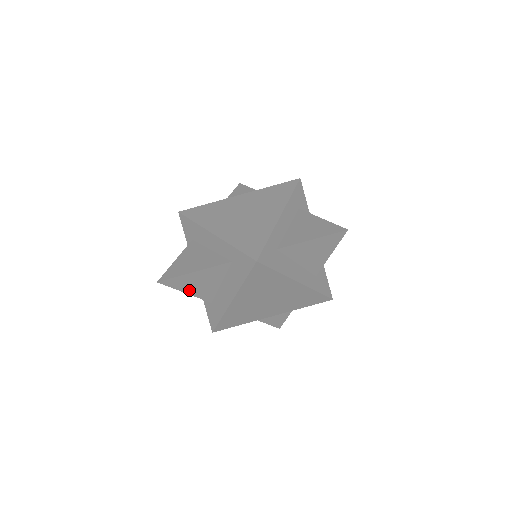
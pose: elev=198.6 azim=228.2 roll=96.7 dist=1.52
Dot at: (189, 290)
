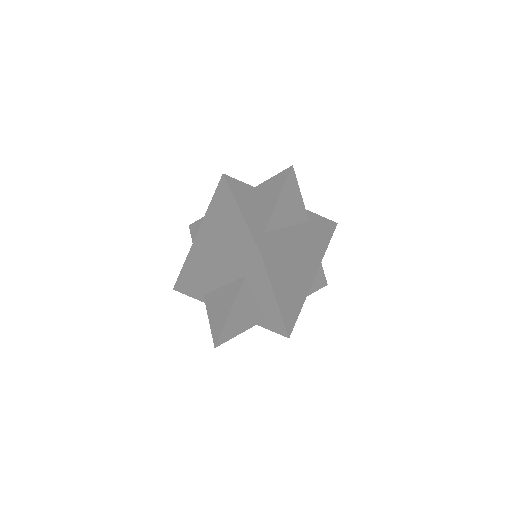
Dot at: (241, 329)
